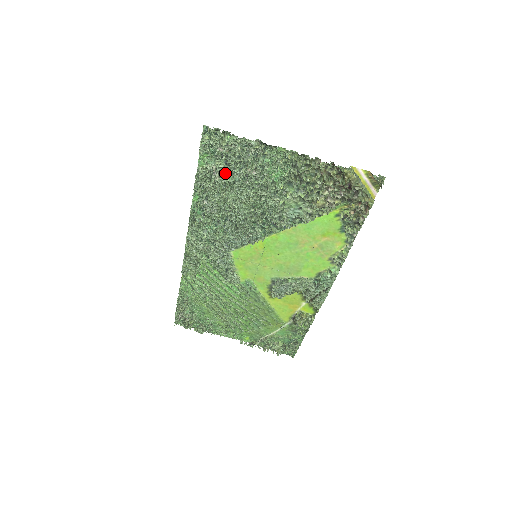
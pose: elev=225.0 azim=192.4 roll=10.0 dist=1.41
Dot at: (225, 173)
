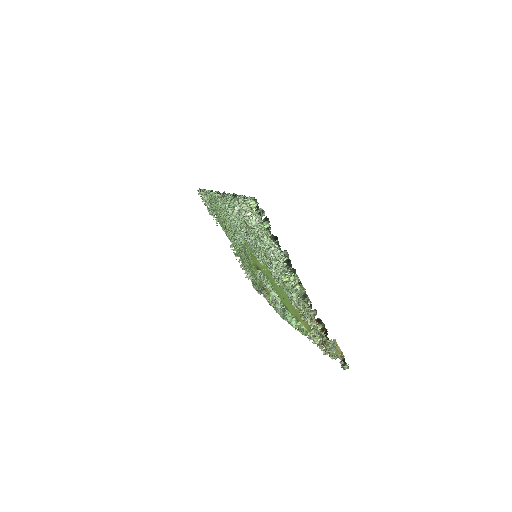
Dot at: occluded
